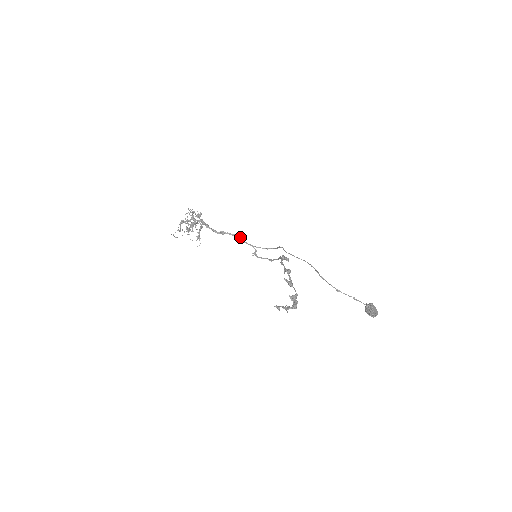
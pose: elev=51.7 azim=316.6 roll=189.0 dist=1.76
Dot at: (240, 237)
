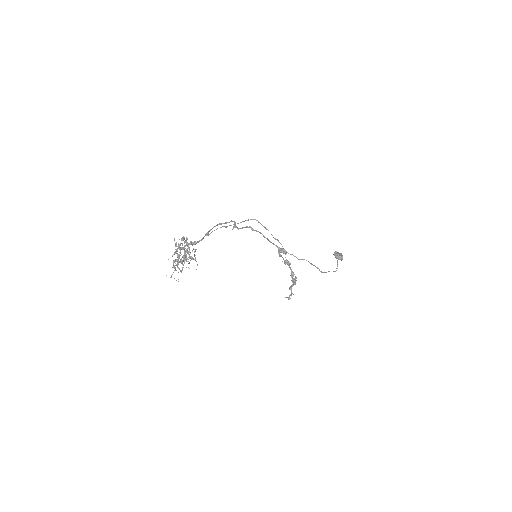
Dot at: occluded
